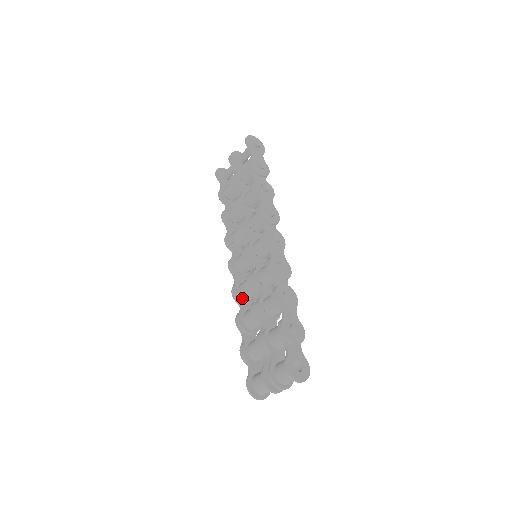
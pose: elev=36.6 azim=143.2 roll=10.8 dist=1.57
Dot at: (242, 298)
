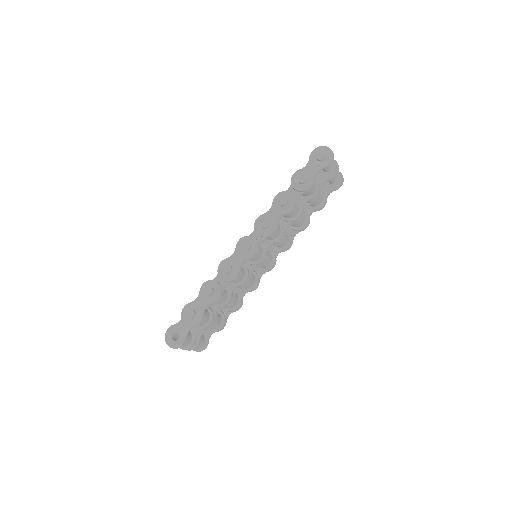
Dot at: occluded
